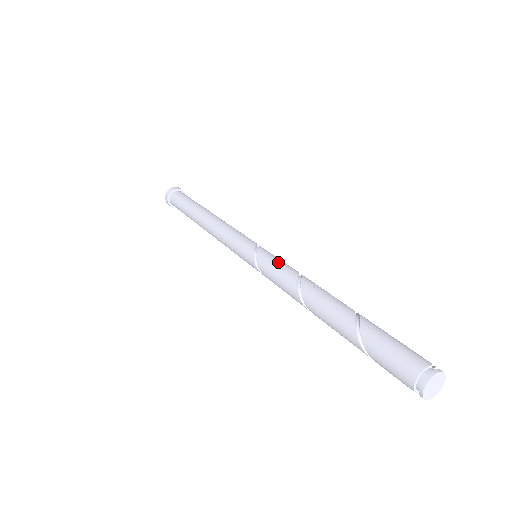
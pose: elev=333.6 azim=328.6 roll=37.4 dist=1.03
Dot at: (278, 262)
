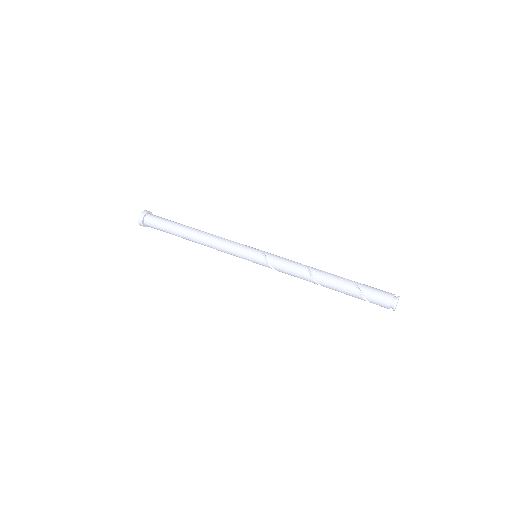
Dot at: (282, 257)
